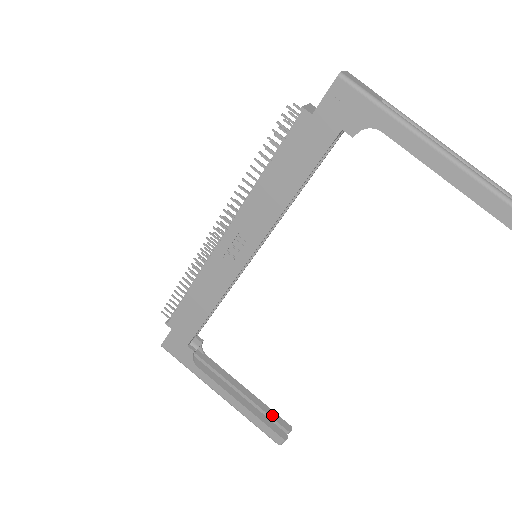
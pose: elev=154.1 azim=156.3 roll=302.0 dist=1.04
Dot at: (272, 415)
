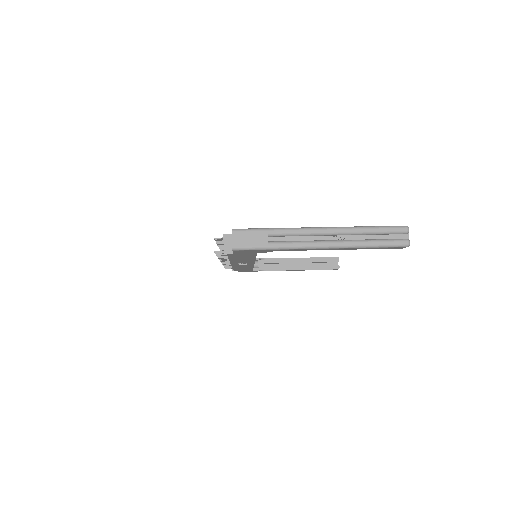
Dot at: (323, 261)
